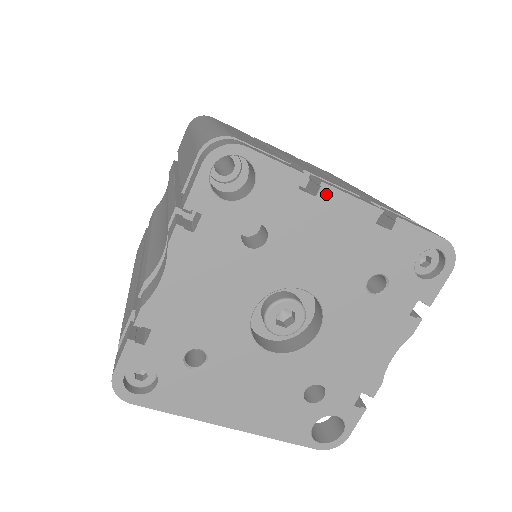
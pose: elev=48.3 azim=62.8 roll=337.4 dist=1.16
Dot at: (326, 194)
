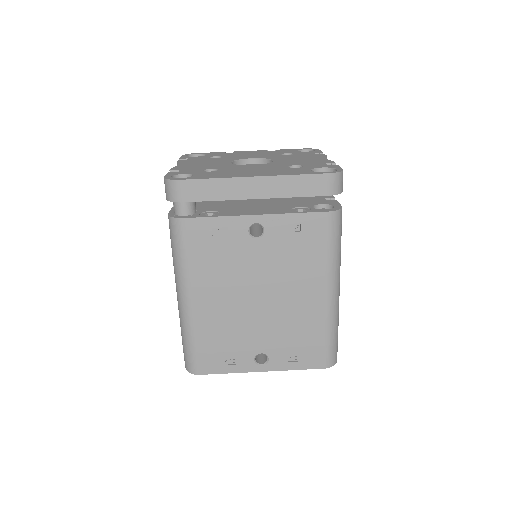
Dot at: (238, 152)
